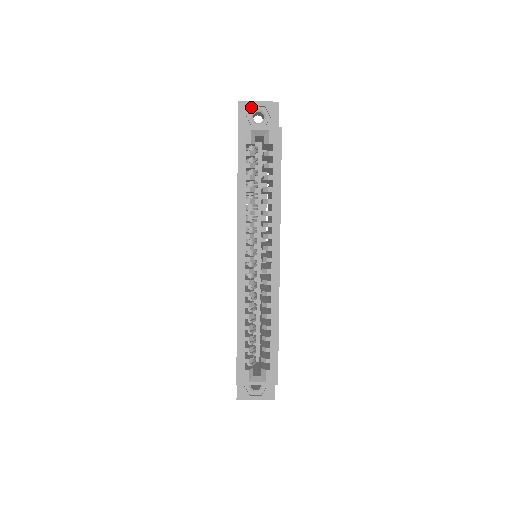
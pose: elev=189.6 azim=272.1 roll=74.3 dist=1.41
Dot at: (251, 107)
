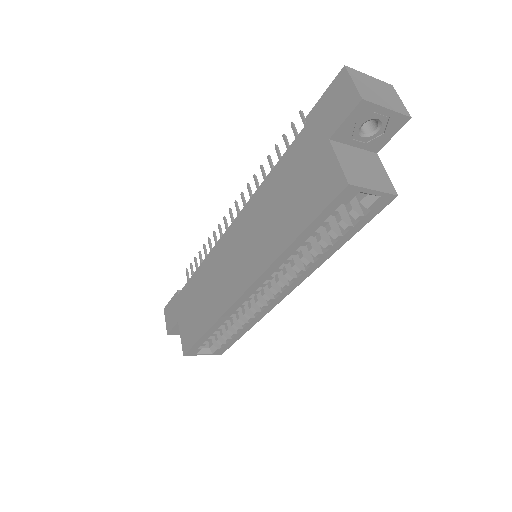
Dot at: (372, 113)
